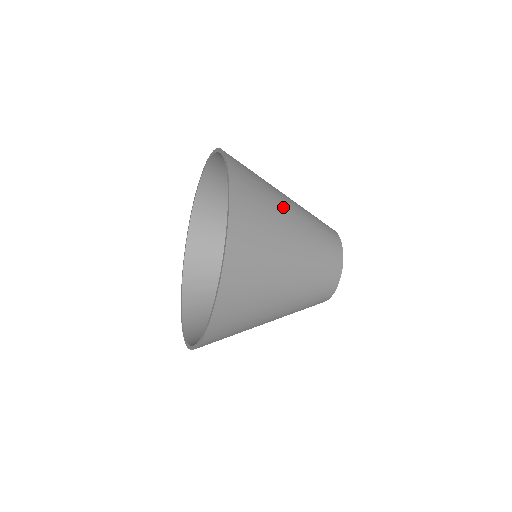
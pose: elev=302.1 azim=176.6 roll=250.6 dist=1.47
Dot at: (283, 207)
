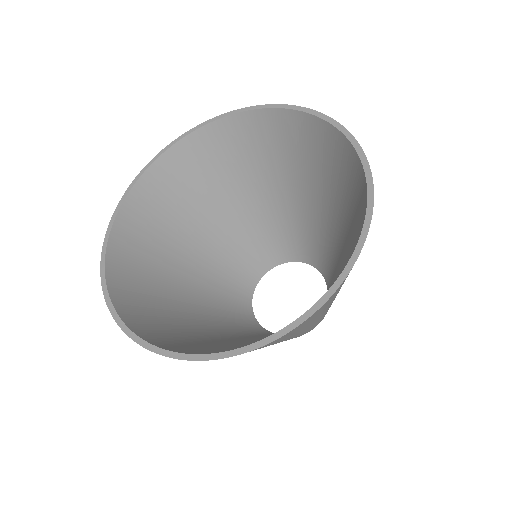
Dot at: (280, 180)
